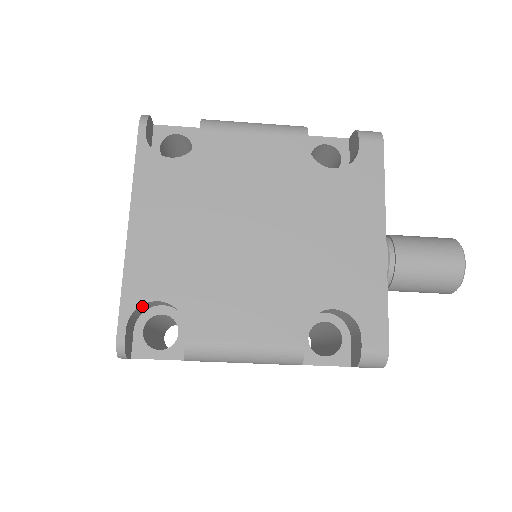
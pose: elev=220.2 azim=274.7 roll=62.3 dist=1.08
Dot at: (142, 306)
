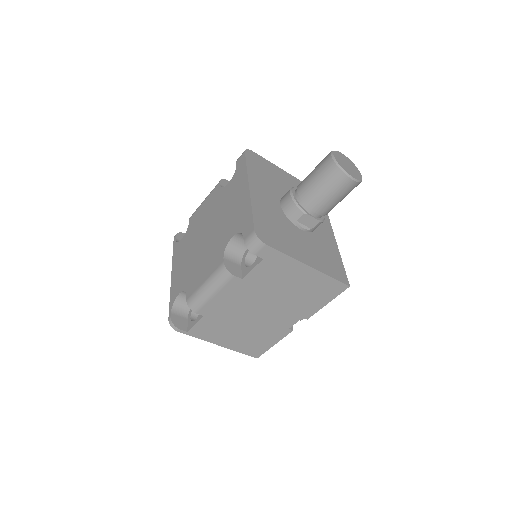
Dot at: (178, 302)
